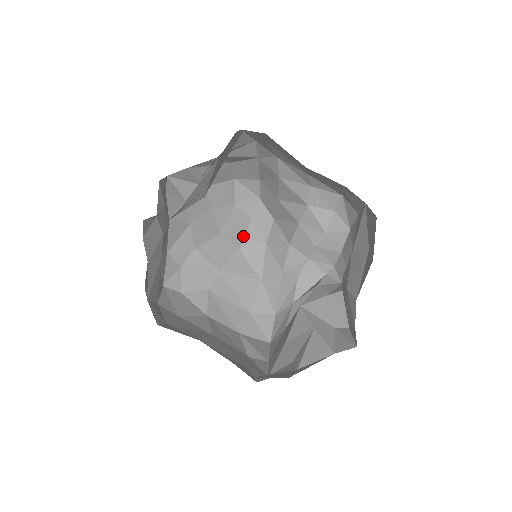
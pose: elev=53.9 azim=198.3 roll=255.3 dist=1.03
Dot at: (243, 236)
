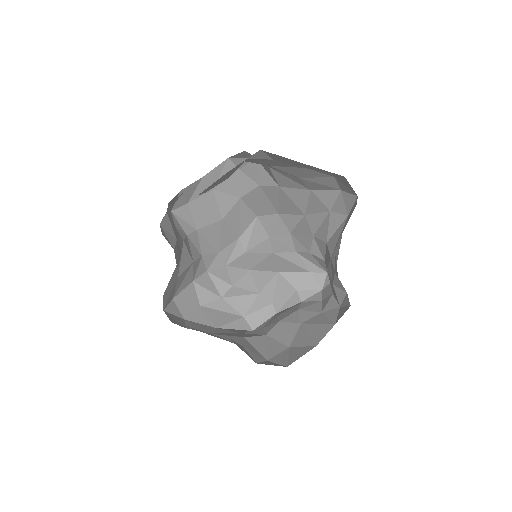
Dot at: (322, 189)
